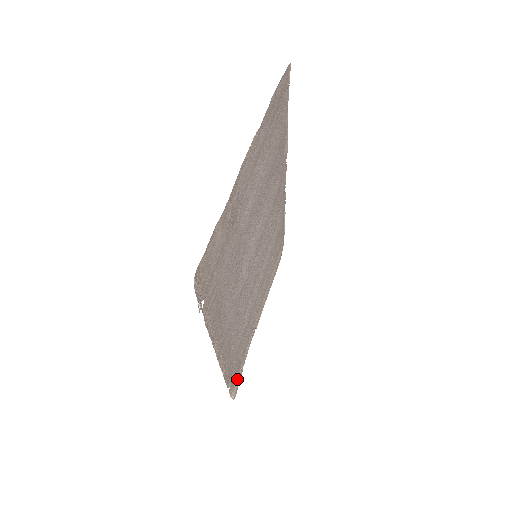
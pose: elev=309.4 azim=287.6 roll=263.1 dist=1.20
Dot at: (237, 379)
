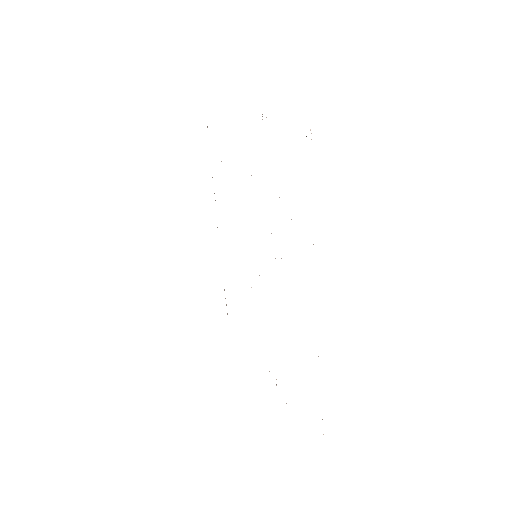
Dot at: occluded
